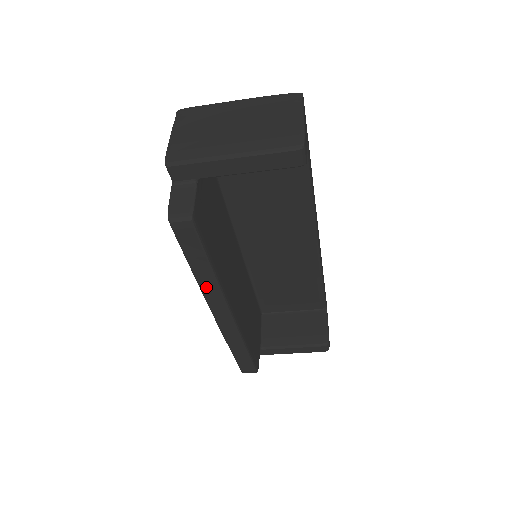
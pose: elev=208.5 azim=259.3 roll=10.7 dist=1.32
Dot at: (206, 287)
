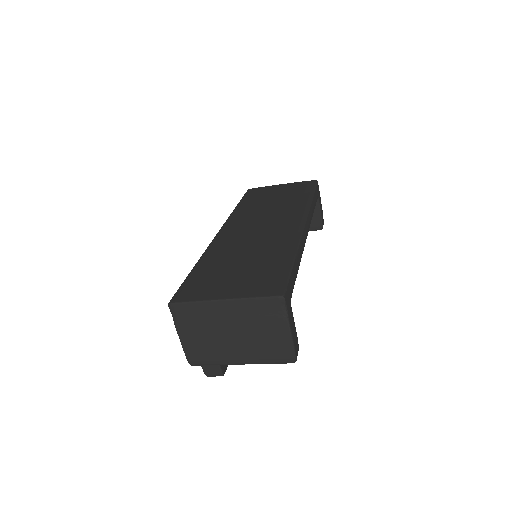
Dot at: occluded
